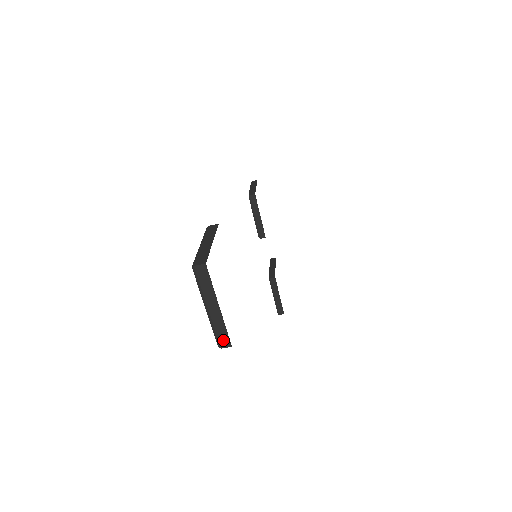
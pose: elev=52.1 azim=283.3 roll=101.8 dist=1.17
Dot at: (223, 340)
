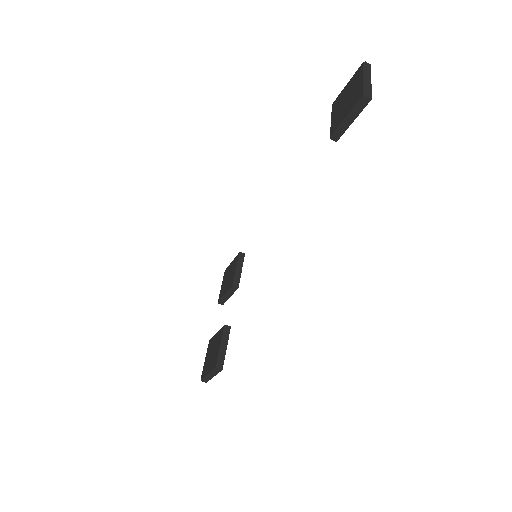
Dot at: (368, 94)
